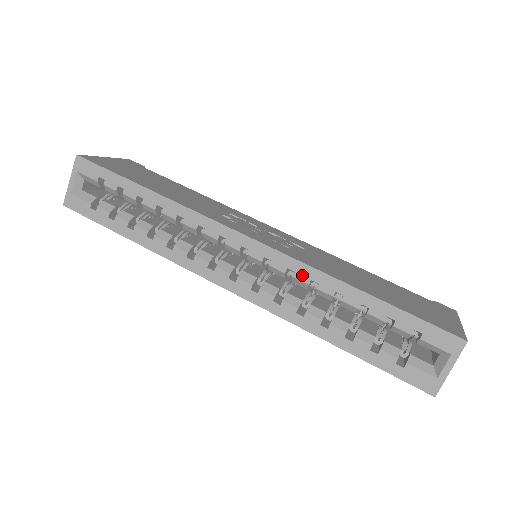
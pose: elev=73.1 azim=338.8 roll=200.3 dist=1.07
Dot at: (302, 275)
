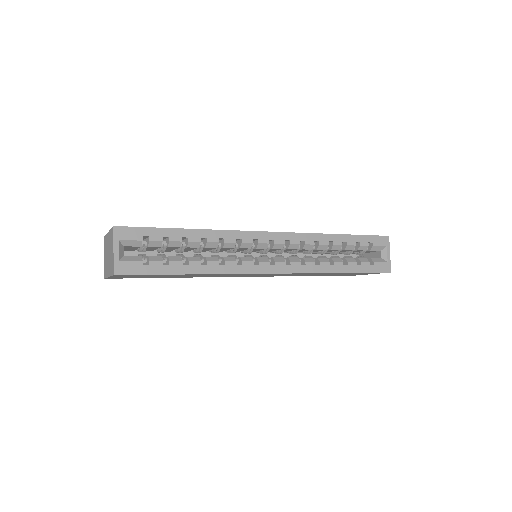
Dot at: (309, 241)
